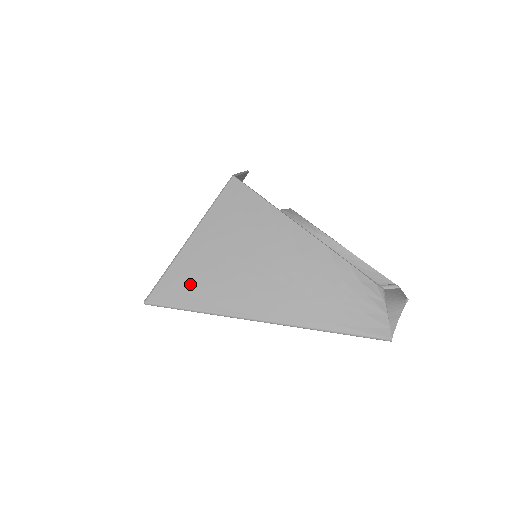
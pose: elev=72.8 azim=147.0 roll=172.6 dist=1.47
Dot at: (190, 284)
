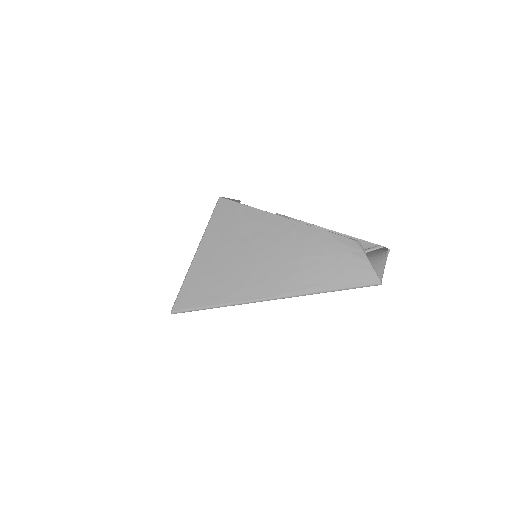
Dot at: (204, 287)
